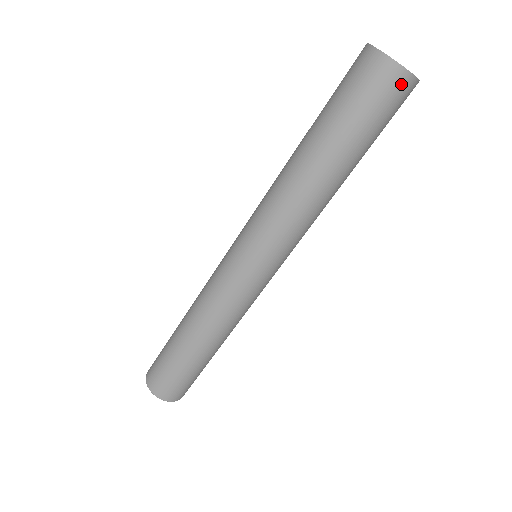
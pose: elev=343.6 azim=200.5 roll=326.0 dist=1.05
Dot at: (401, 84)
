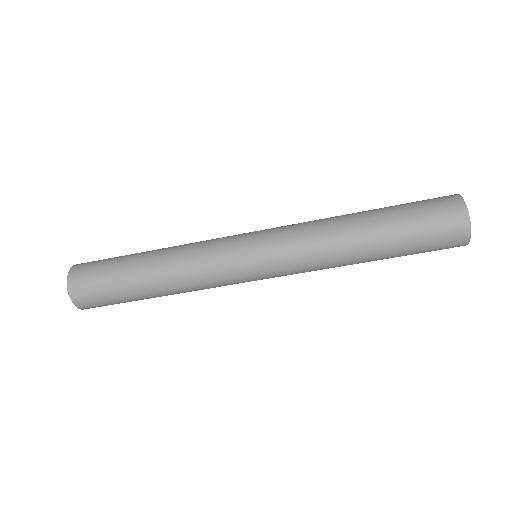
Dot at: (459, 229)
